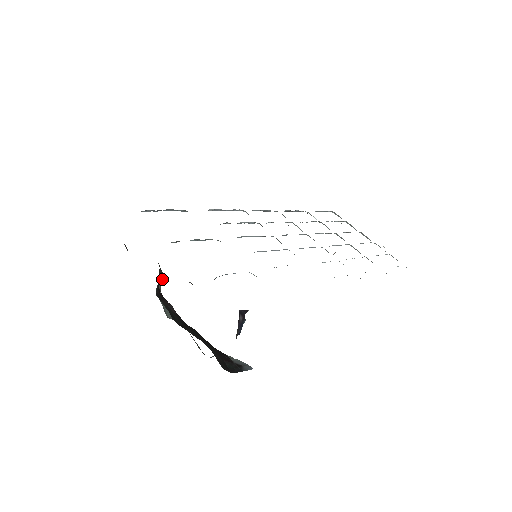
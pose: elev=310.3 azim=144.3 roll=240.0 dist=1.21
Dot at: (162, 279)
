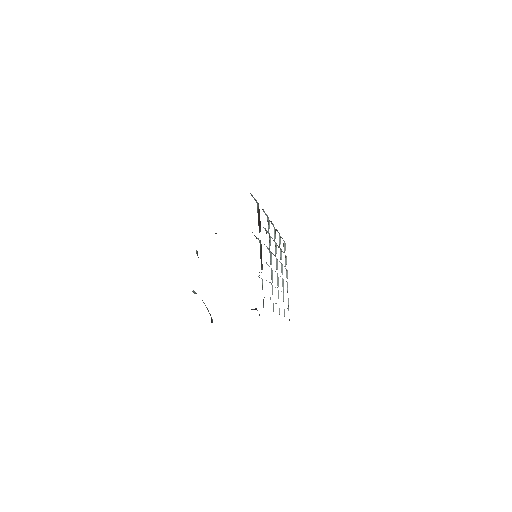
Dot at: occluded
